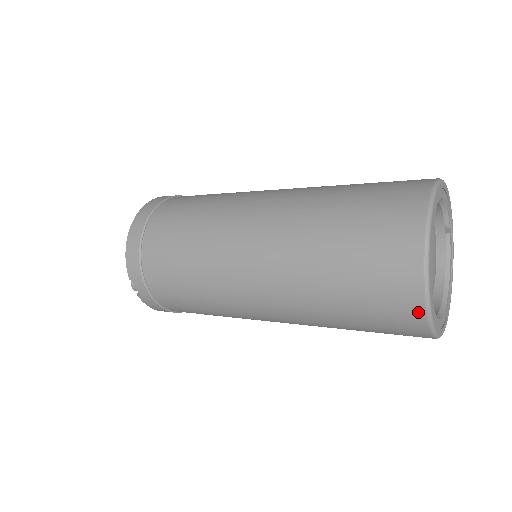
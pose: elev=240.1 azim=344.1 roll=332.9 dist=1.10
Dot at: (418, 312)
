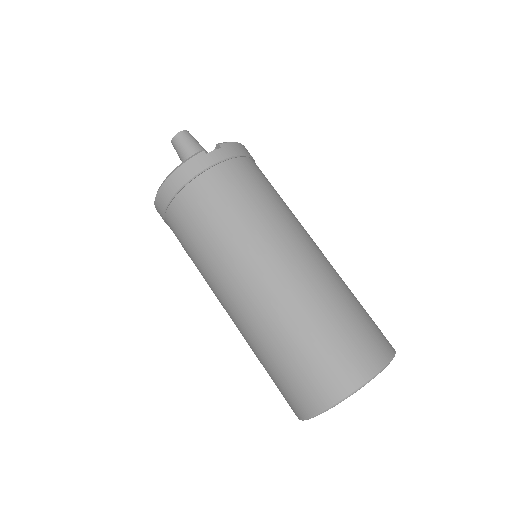
Dot at: occluded
